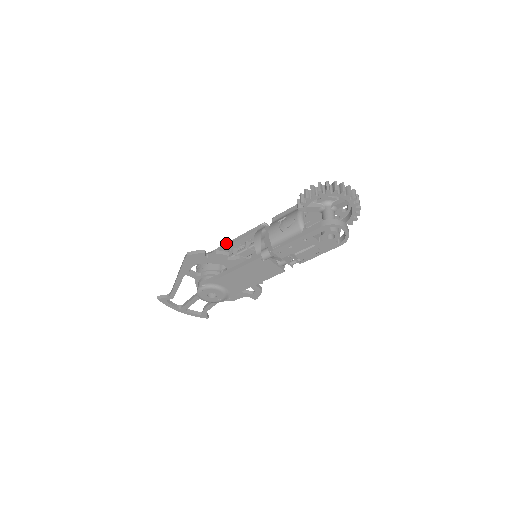
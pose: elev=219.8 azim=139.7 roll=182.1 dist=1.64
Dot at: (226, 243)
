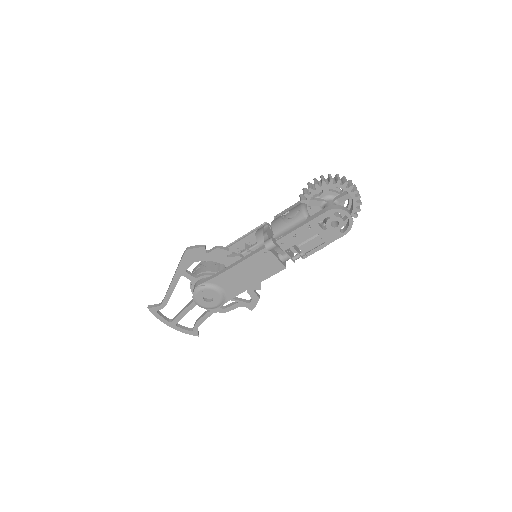
Dot at: occluded
